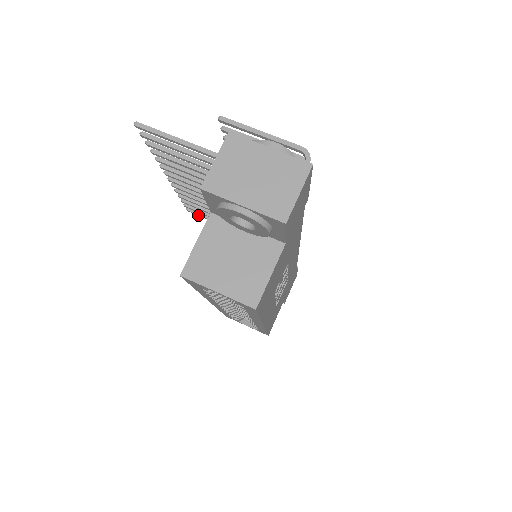
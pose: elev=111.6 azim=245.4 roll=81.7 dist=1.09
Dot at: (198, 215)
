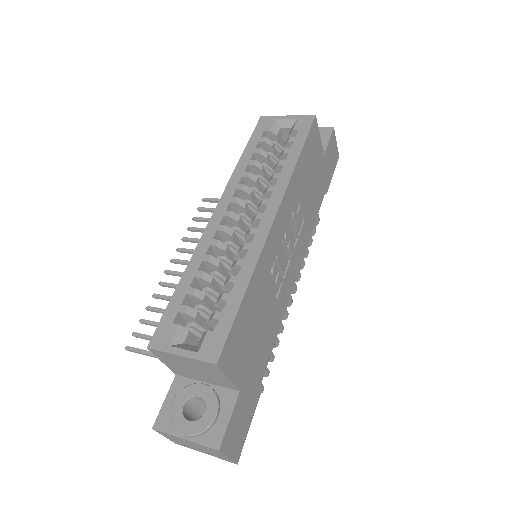
Dot at: (138, 351)
